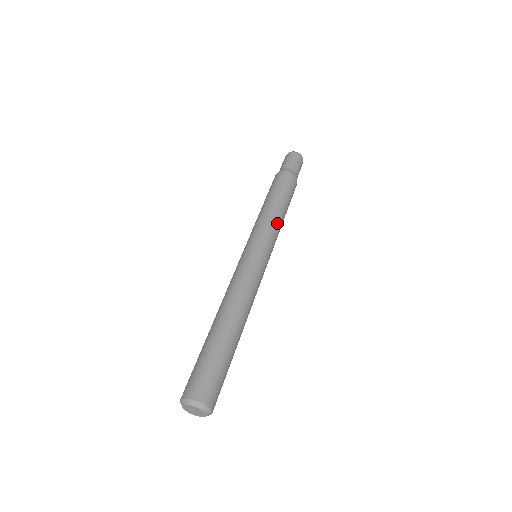
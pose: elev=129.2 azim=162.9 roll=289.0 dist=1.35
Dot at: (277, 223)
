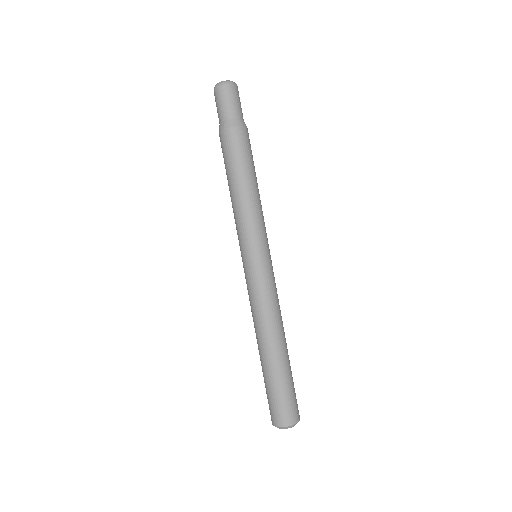
Dot at: (246, 212)
